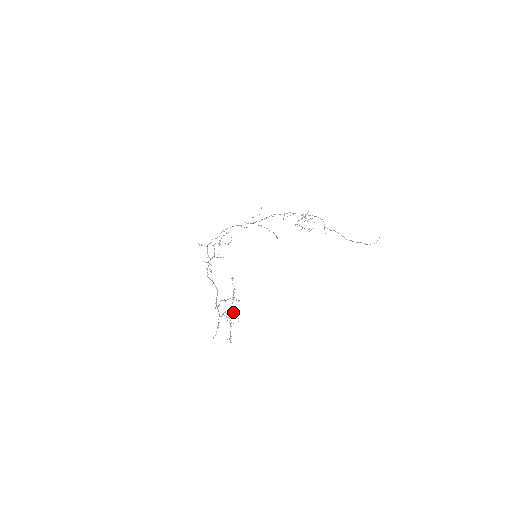
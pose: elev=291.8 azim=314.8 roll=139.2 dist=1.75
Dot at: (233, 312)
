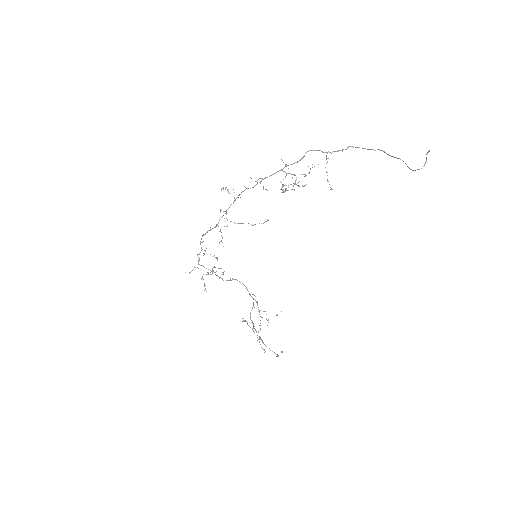
Dot at: (264, 352)
